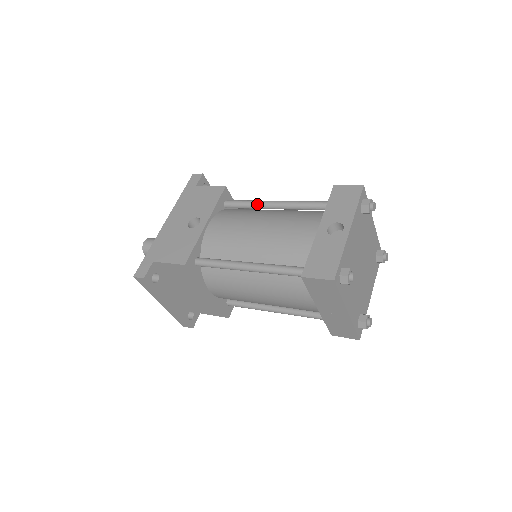
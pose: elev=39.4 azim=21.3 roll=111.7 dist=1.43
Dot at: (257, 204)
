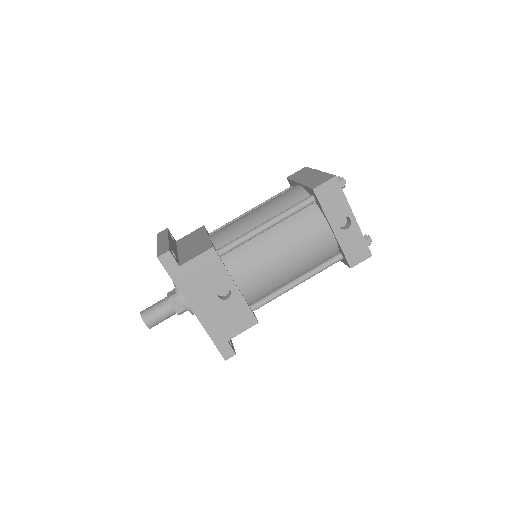
Dot at: (252, 238)
